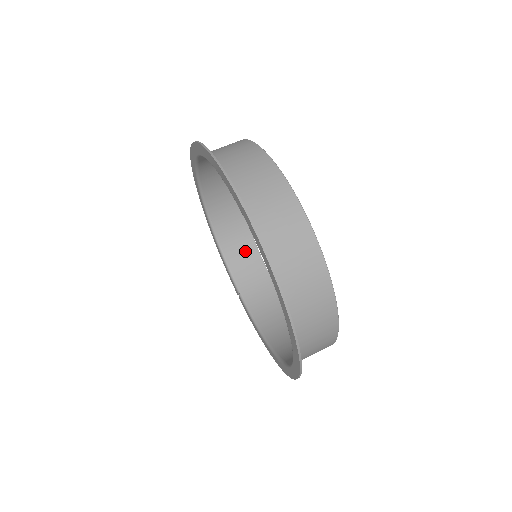
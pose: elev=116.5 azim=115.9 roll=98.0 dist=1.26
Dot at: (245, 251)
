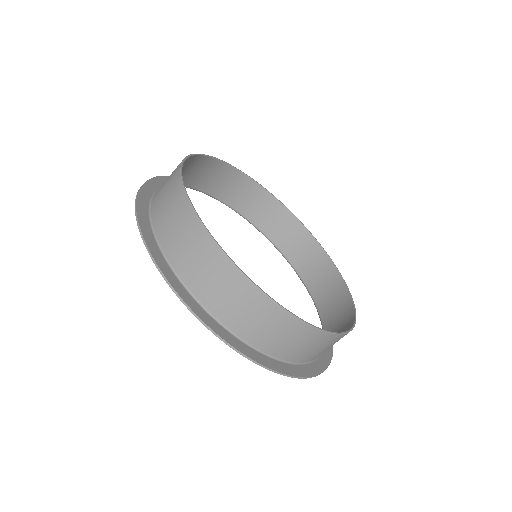
Dot at: (268, 209)
